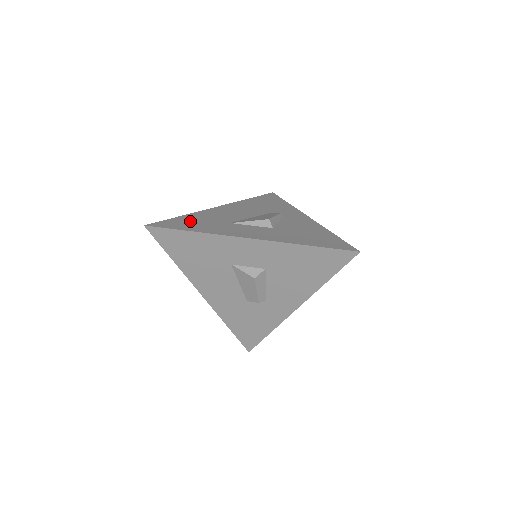
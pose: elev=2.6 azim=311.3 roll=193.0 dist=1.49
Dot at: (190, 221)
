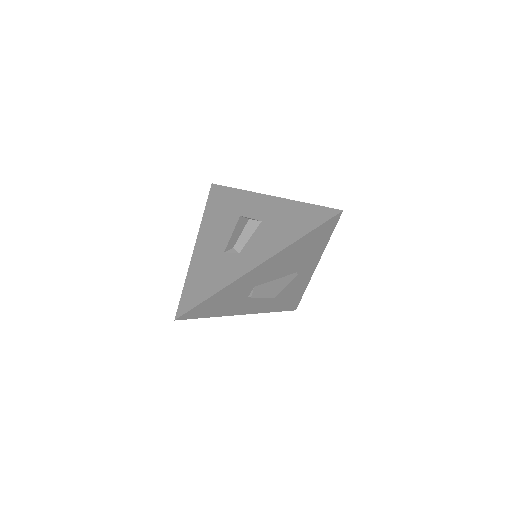
Dot at: occluded
